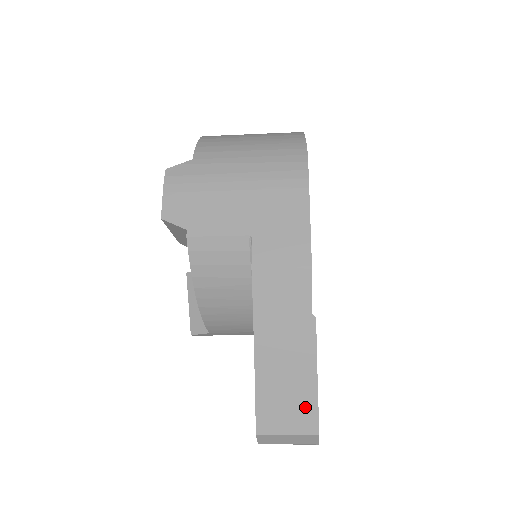
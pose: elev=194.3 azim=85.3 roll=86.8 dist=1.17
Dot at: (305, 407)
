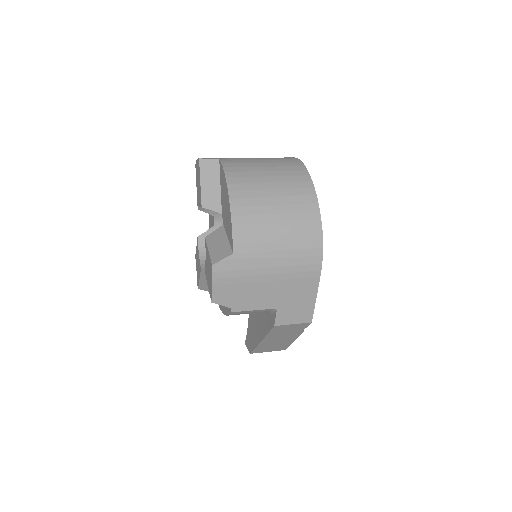
Dot at: (282, 347)
